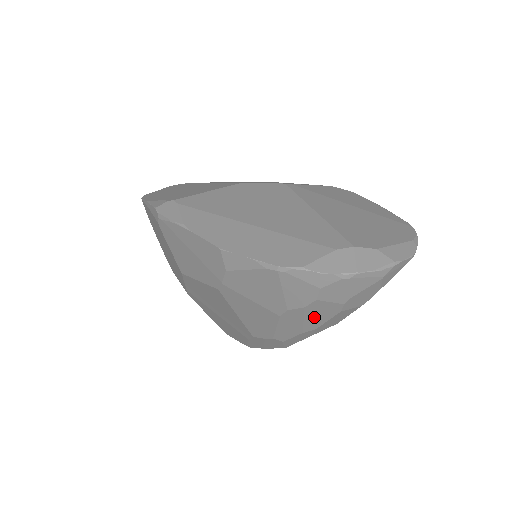
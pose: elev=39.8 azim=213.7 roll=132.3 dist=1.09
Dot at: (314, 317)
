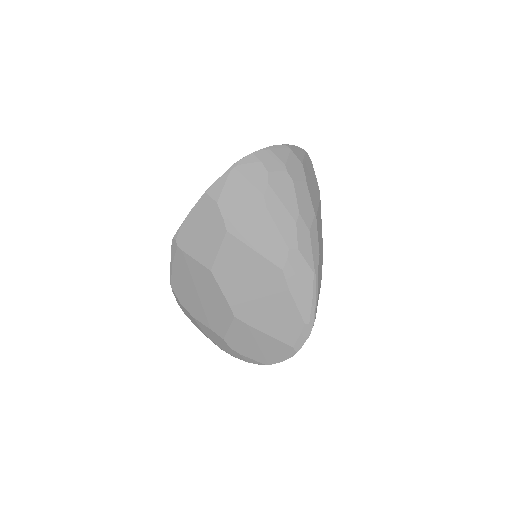
Dot at: (284, 195)
